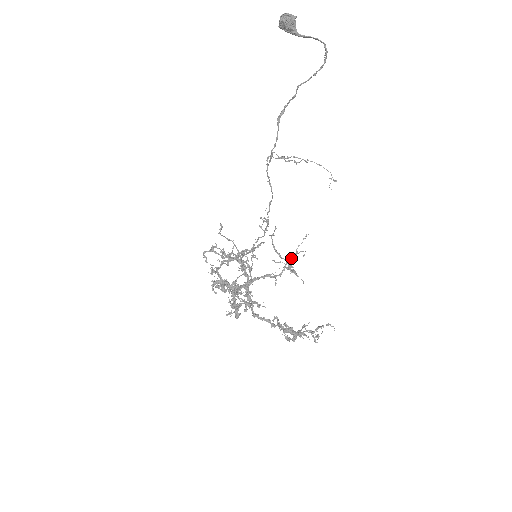
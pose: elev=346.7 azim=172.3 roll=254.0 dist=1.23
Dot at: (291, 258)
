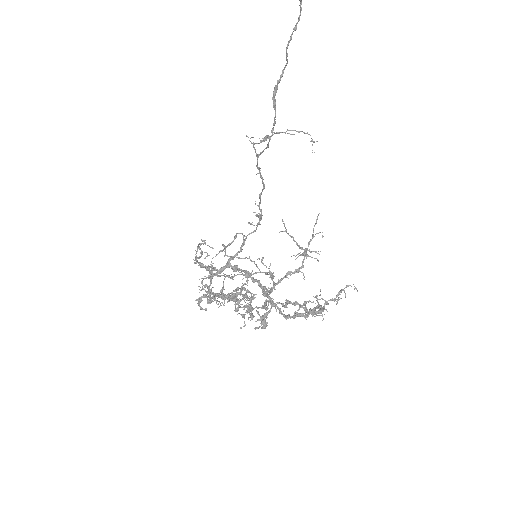
Dot at: (308, 245)
